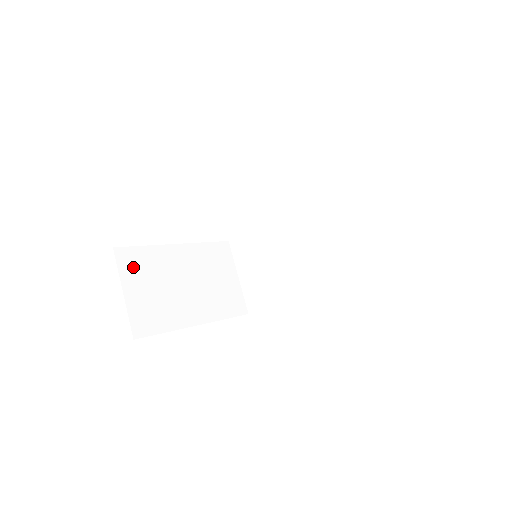
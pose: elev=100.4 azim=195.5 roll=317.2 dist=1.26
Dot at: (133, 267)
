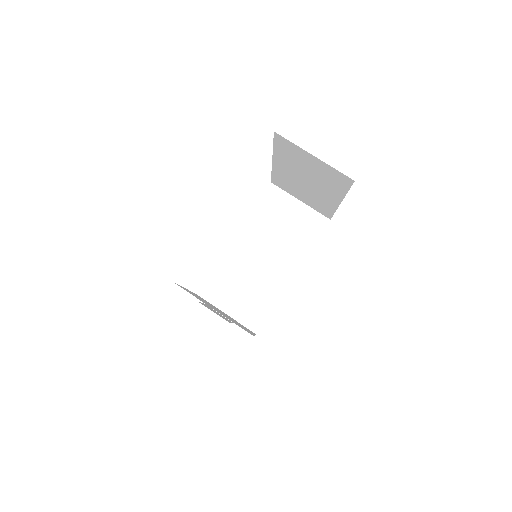
Dot at: (193, 295)
